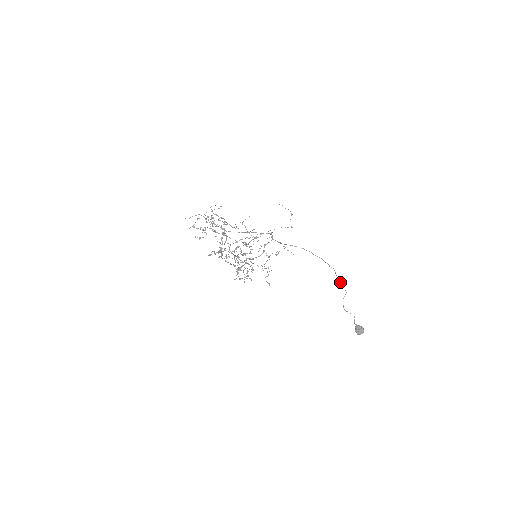
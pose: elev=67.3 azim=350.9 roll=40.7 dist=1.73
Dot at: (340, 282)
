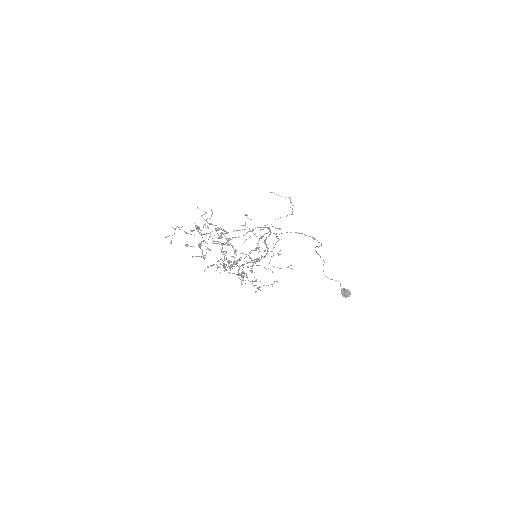
Dot at: occluded
